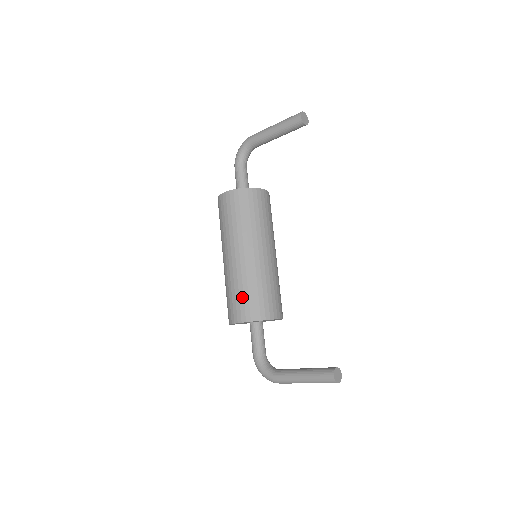
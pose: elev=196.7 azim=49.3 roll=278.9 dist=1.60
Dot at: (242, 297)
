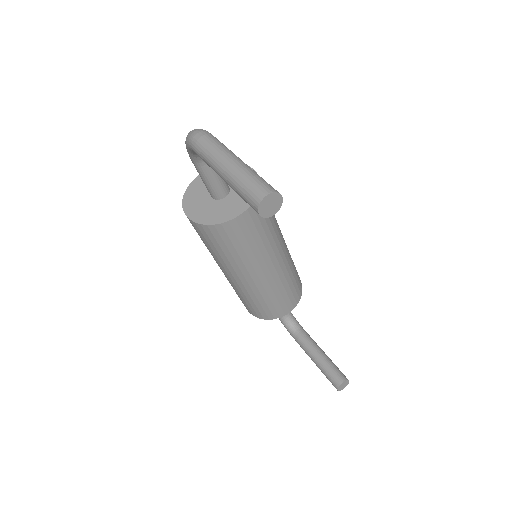
Dot at: (245, 303)
